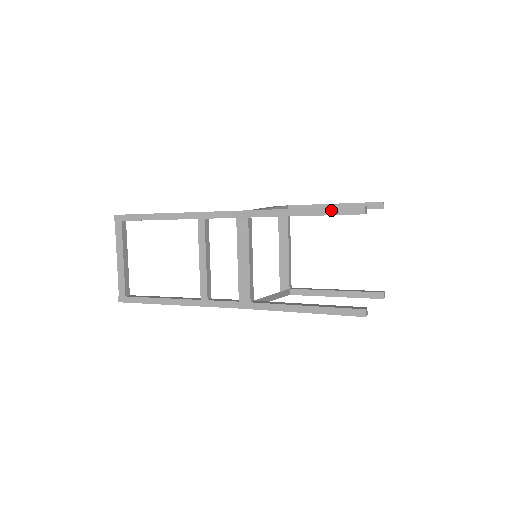
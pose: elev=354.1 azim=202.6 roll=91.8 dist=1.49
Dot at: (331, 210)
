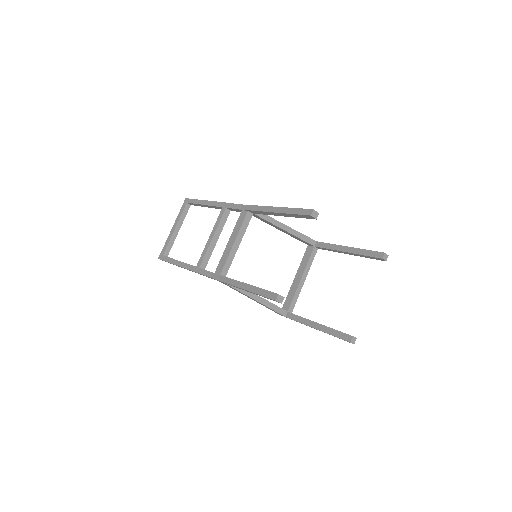
Dot at: (293, 210)
